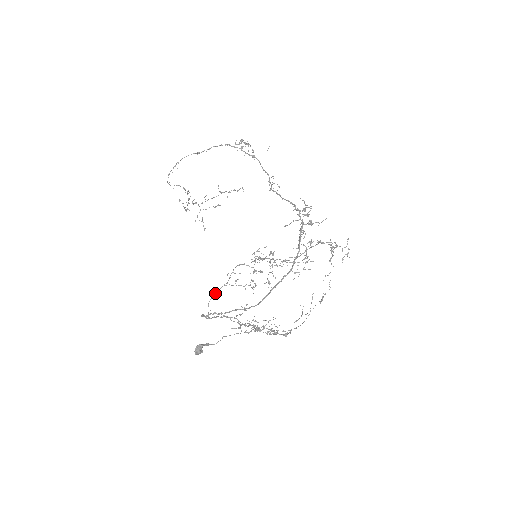
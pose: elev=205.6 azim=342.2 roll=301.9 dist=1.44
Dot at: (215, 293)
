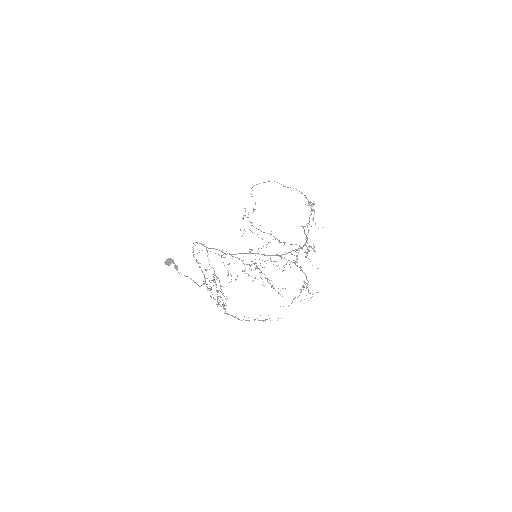
Dot at: occluded
